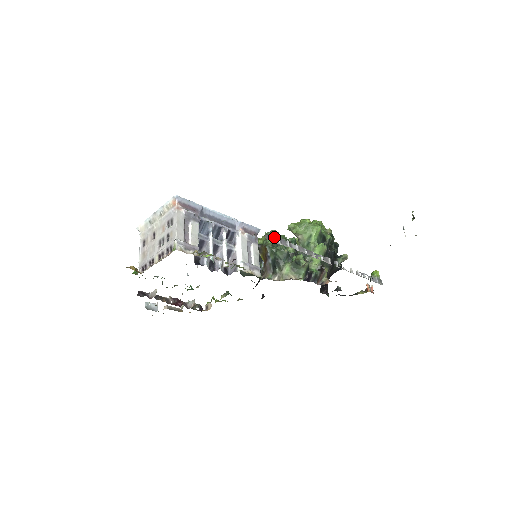
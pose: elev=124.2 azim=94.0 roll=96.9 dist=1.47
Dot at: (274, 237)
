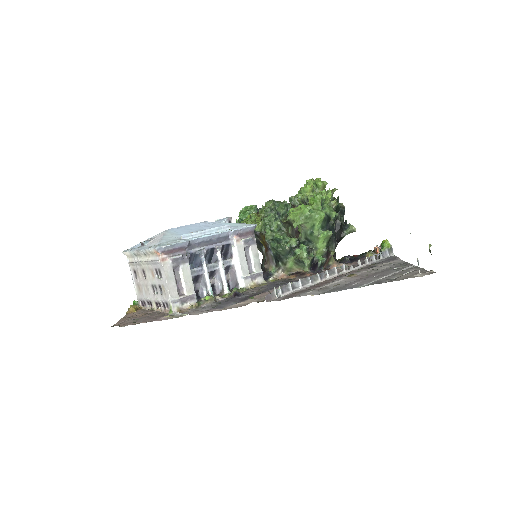
Dot at: (274, 291)
